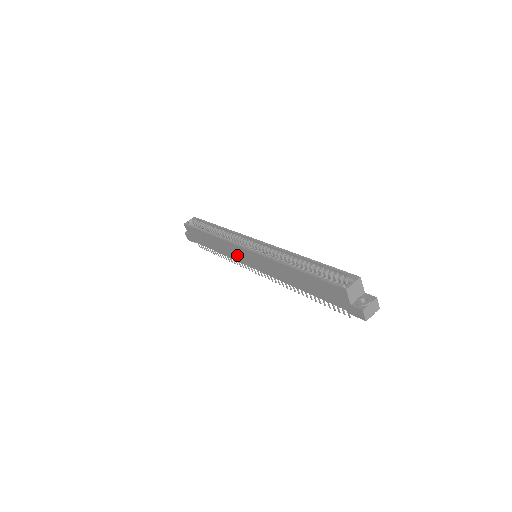
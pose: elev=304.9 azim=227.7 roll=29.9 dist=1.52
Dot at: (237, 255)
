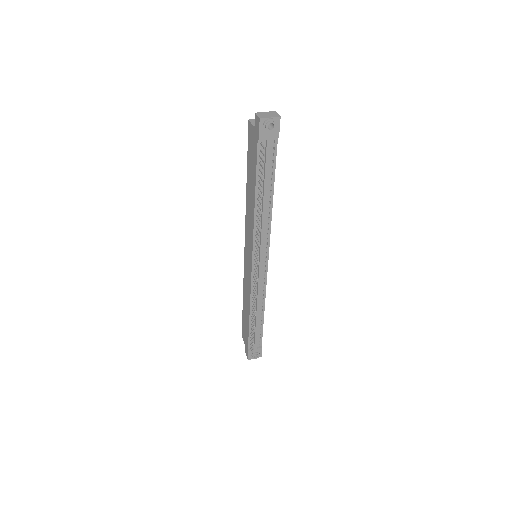
Dot at: (248, 276)
